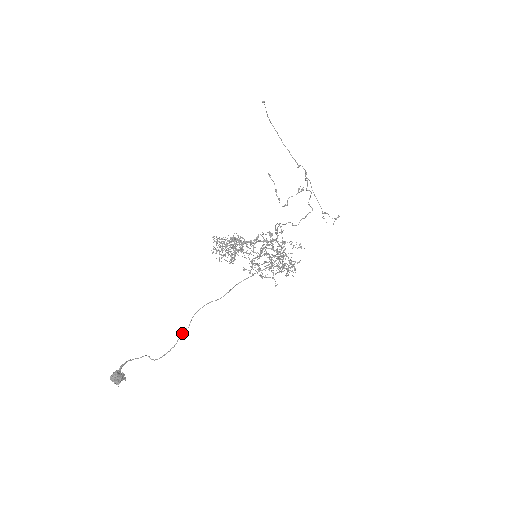
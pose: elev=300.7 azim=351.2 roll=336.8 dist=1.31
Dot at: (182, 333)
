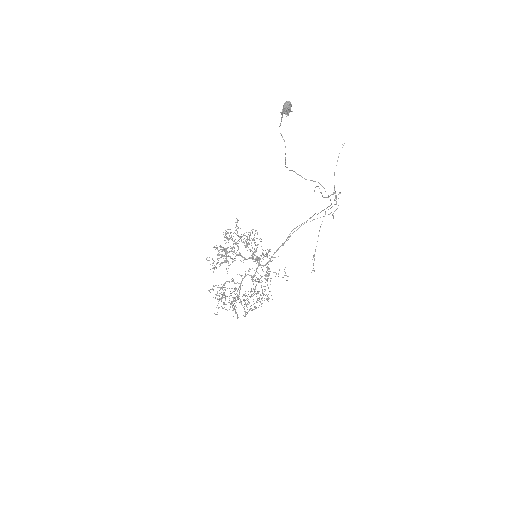
Dot at: (286, 167)
